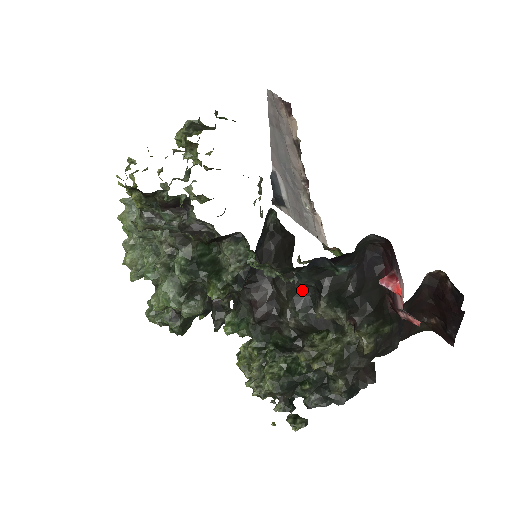
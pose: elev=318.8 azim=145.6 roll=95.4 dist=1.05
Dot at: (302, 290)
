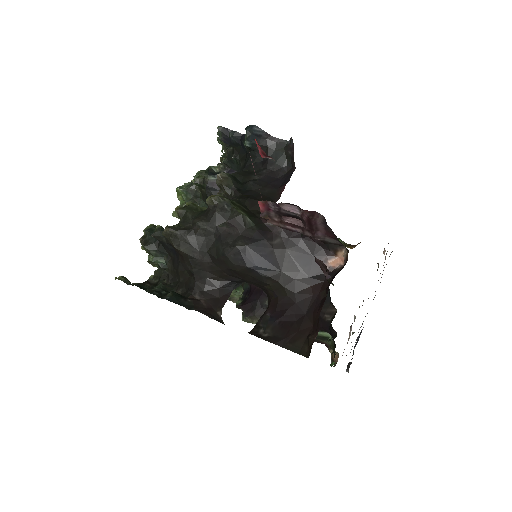
Dot at: occluded
